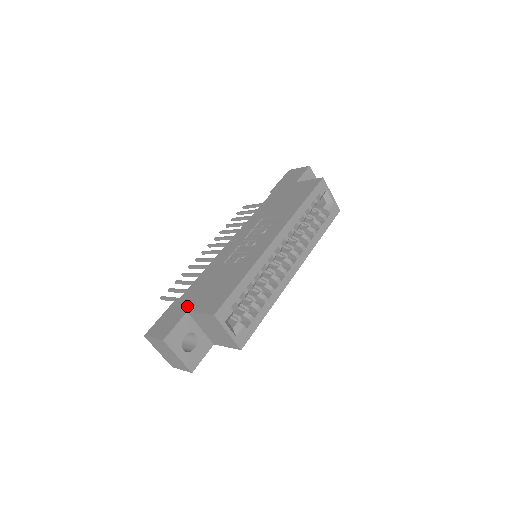
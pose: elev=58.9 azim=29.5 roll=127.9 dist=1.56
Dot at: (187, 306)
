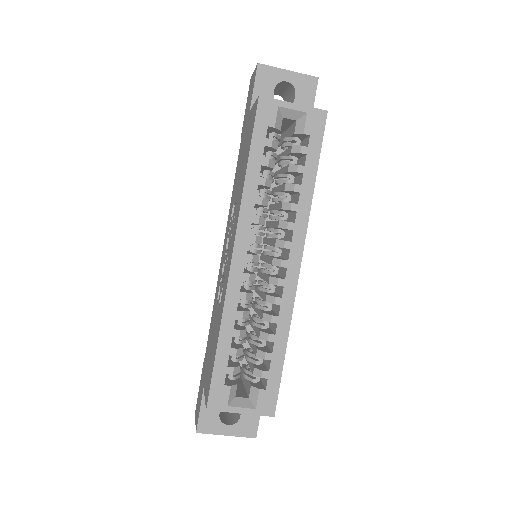
Dot at: (204, 377)
